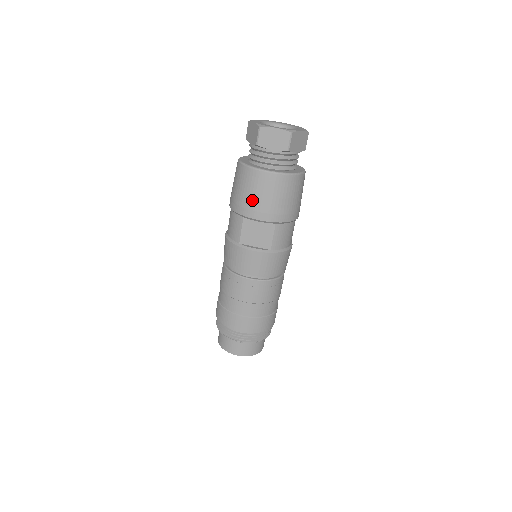
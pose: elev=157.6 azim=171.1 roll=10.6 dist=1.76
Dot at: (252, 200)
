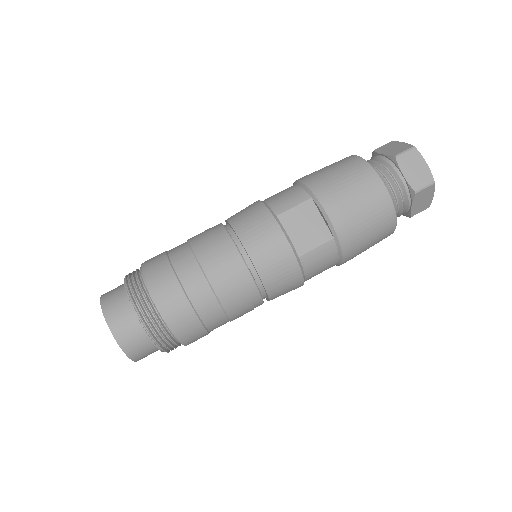
Dot at: (342, 191)
